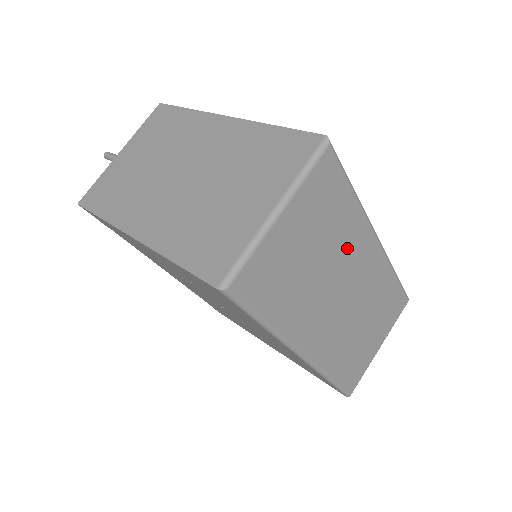
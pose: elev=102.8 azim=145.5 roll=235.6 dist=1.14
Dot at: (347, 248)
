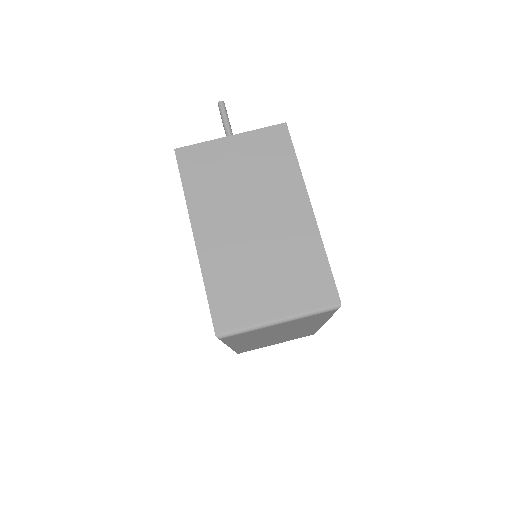
Dot at: (302, 327)
